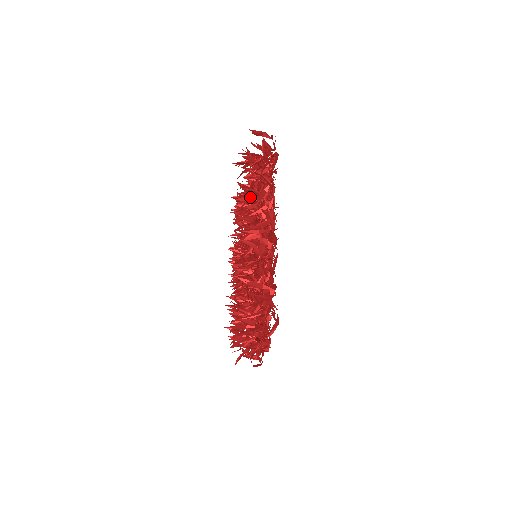
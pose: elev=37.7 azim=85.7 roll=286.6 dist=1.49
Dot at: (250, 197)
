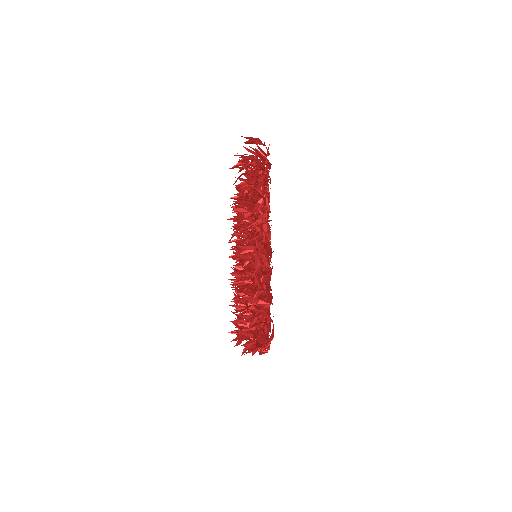
Dot at: occluded
